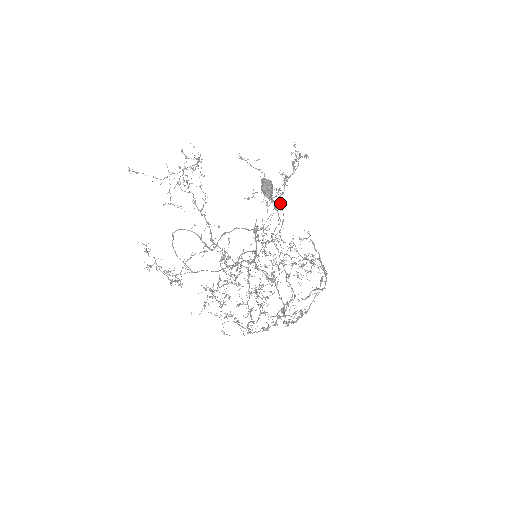
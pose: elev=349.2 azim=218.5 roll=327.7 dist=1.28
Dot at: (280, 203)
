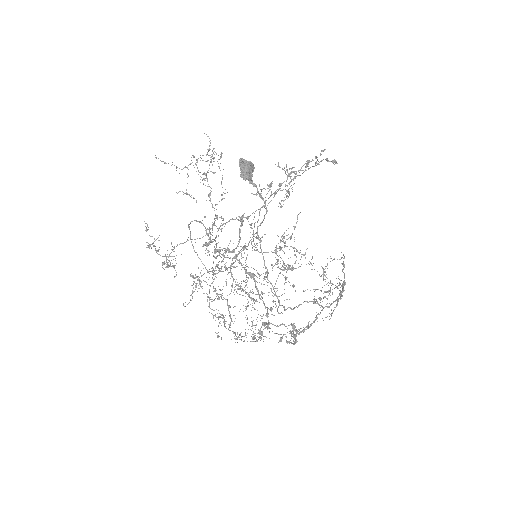
Dot at: (283, 200)
